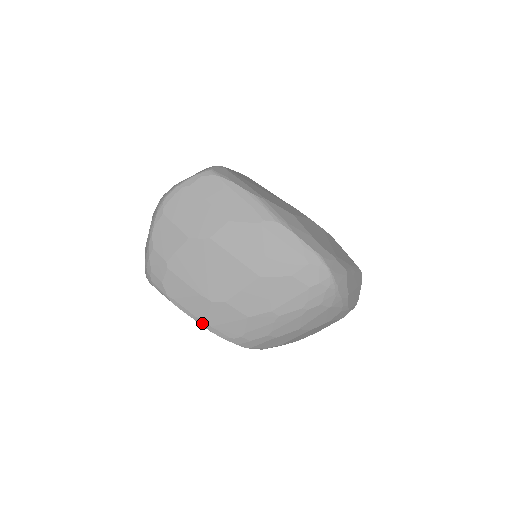
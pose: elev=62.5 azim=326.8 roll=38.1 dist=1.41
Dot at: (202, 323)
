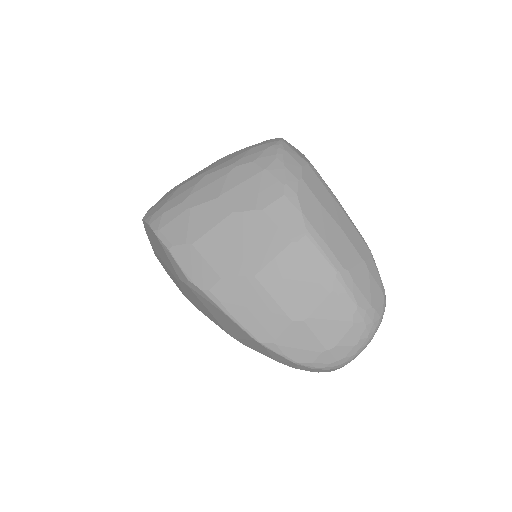
Dot at: occluded
